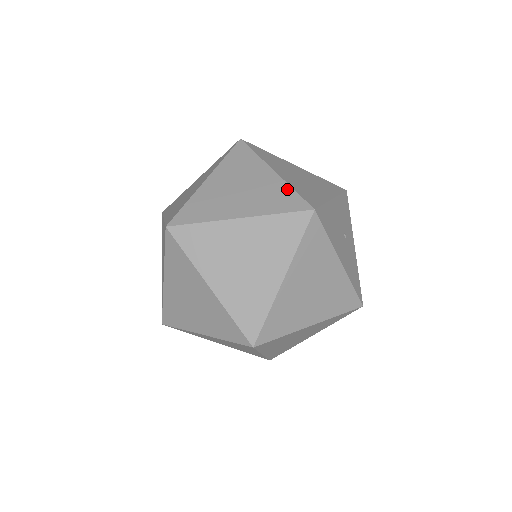
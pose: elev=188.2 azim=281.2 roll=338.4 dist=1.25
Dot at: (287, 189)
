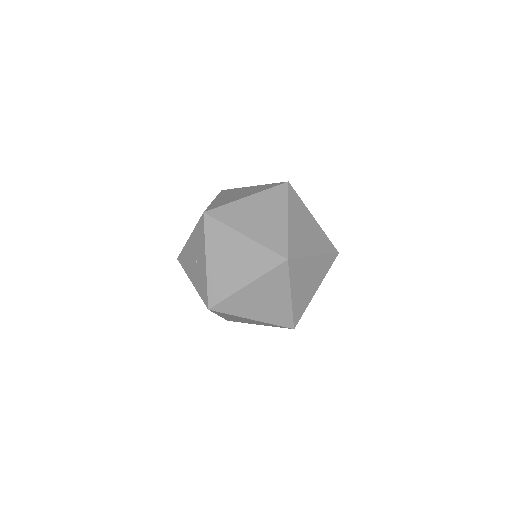
Dot at: (325, 235)
